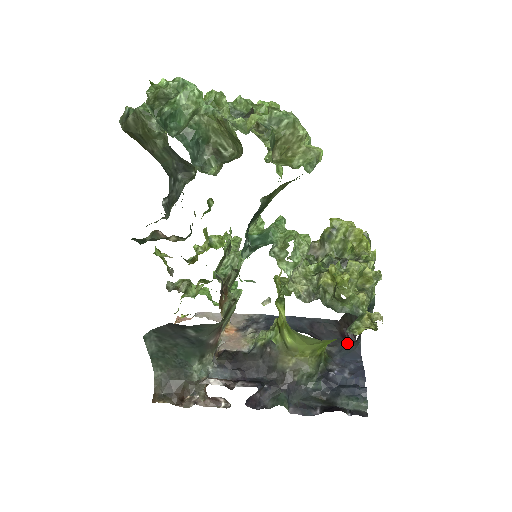
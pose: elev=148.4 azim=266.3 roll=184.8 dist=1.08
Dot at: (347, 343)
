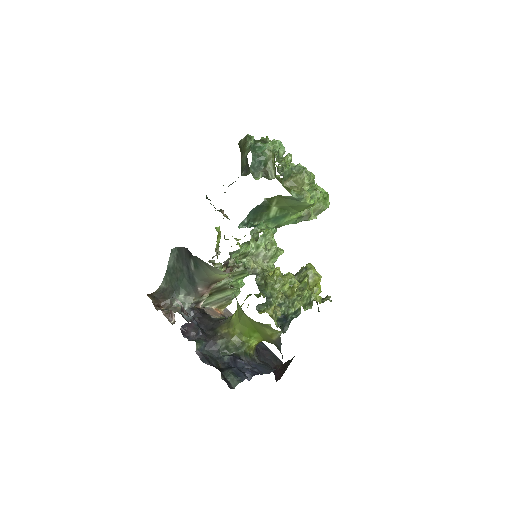
Dot at: occluded
